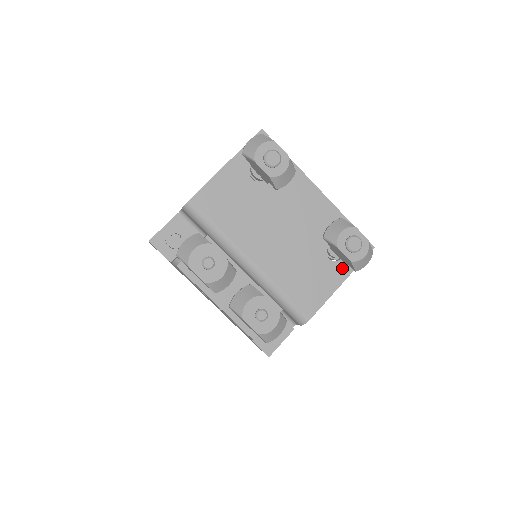
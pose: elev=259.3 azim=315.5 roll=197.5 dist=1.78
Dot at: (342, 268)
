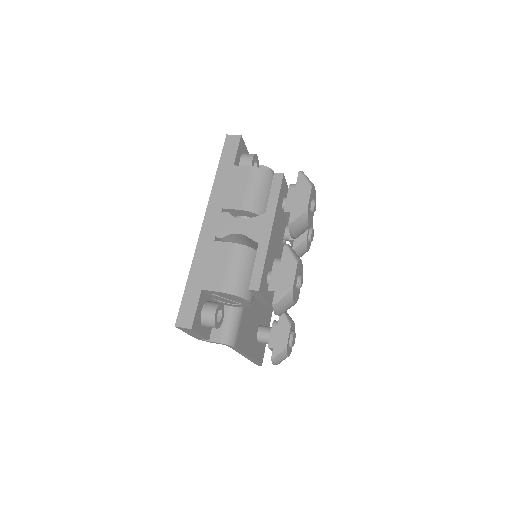
Dot at: (255, 348)
